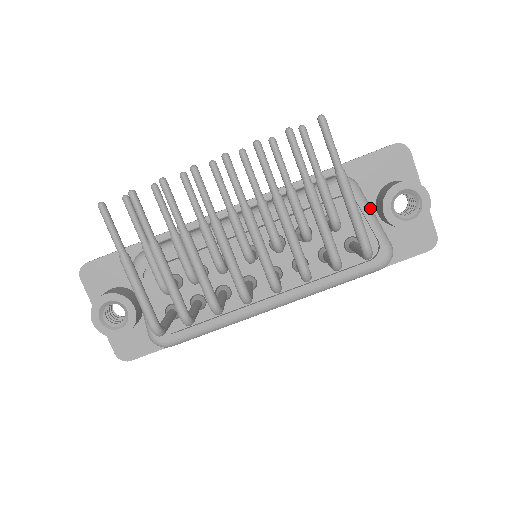
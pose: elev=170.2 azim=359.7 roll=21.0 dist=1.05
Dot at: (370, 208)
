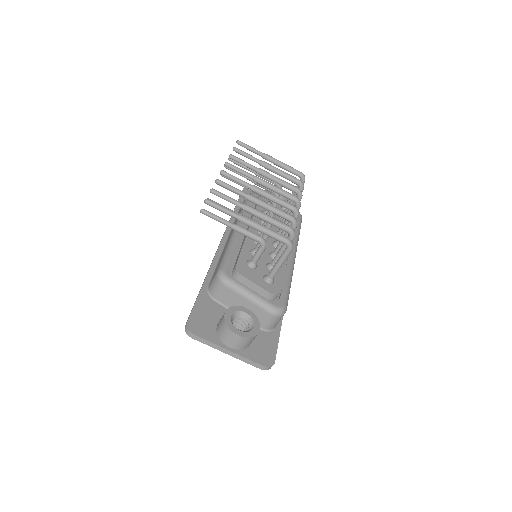
Dot at: occluded
